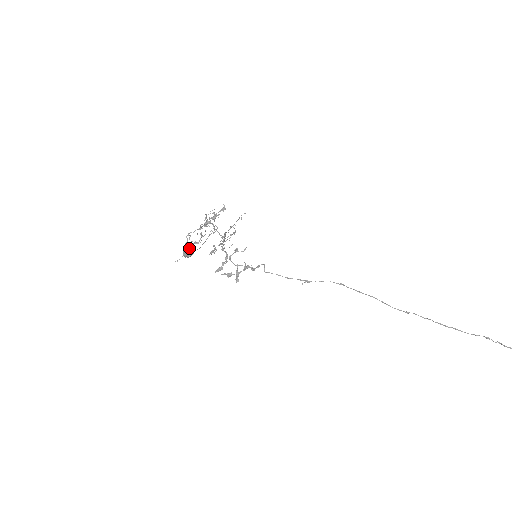
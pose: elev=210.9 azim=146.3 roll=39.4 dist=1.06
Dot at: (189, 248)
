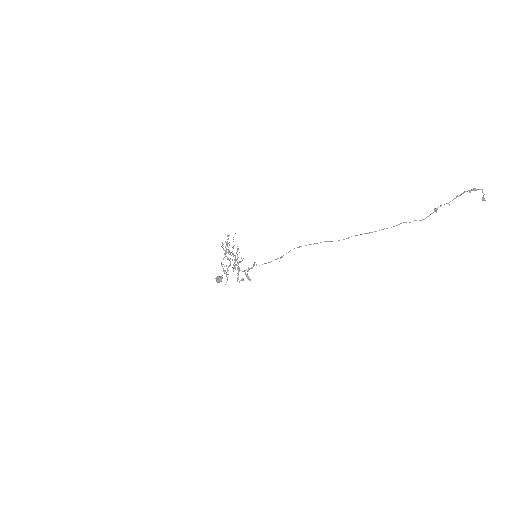
Dot at: (218, 276)
